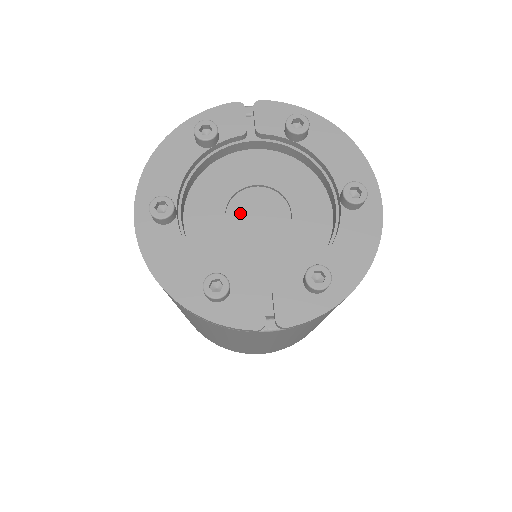
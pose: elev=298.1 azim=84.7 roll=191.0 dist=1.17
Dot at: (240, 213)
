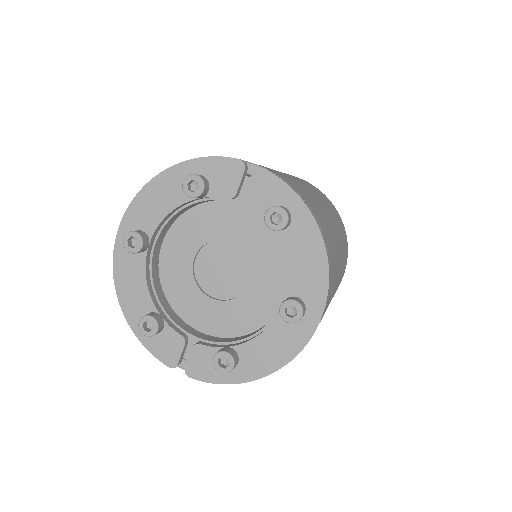
Dot at: (209, 259)
